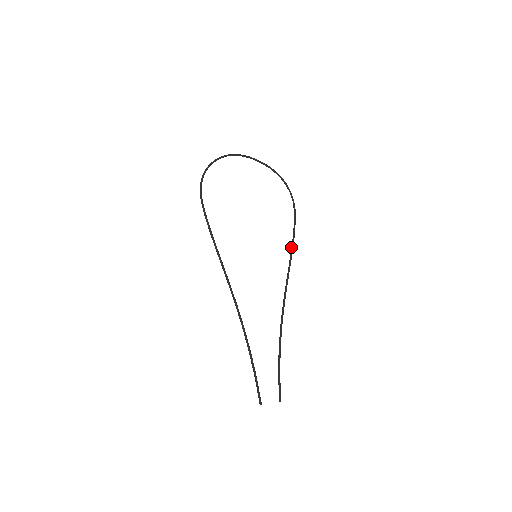
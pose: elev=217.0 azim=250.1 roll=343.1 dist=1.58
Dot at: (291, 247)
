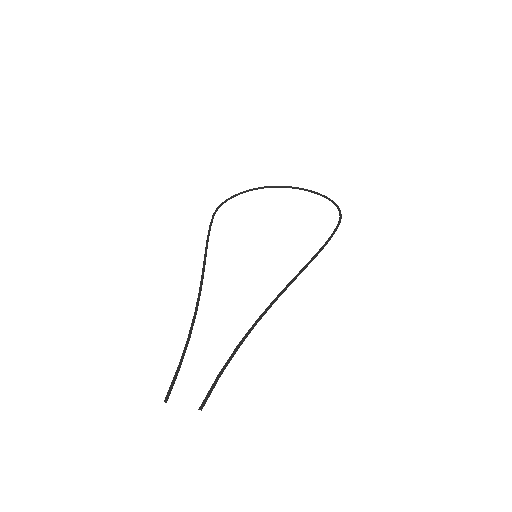
Dot at: (316, 253)
